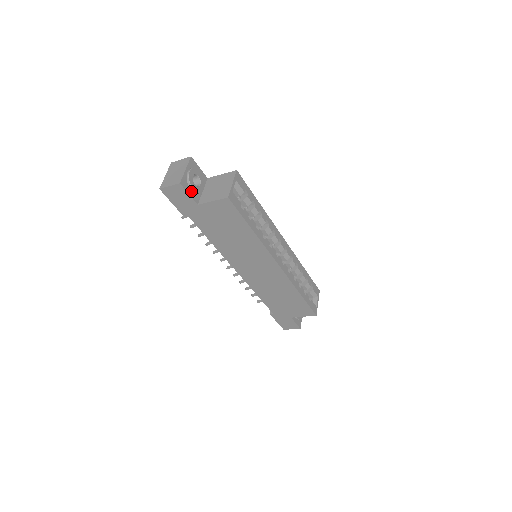
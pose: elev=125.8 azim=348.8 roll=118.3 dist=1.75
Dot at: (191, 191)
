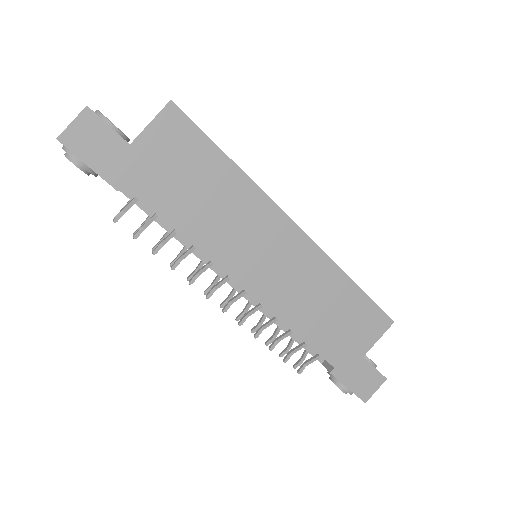
Dot at: (110, 128)
